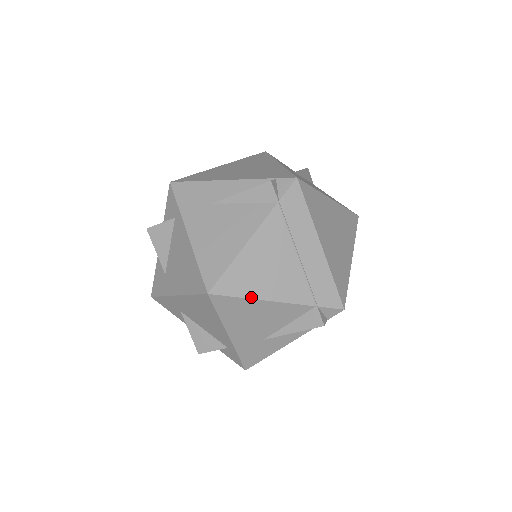
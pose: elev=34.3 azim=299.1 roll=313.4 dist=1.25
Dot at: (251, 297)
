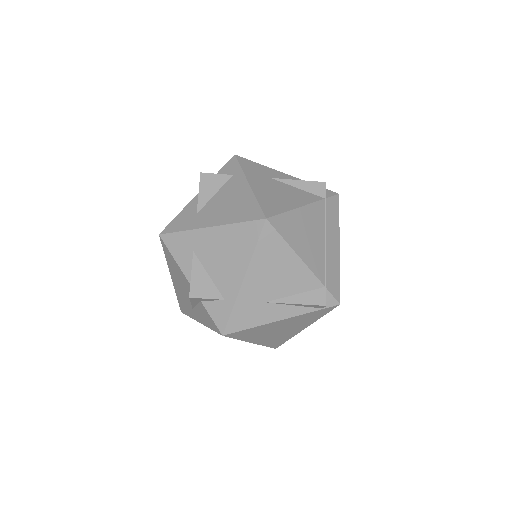
Dot at: (290, 245)
